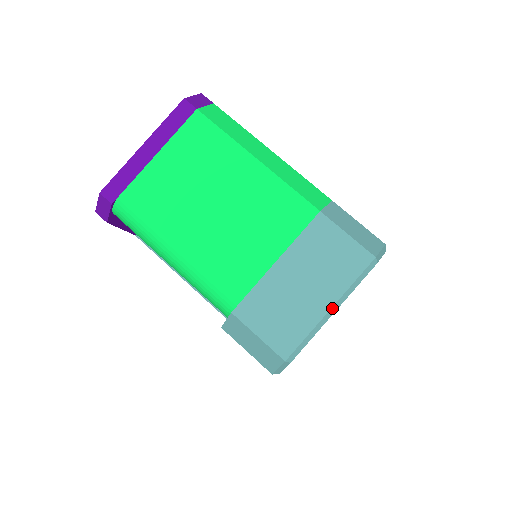
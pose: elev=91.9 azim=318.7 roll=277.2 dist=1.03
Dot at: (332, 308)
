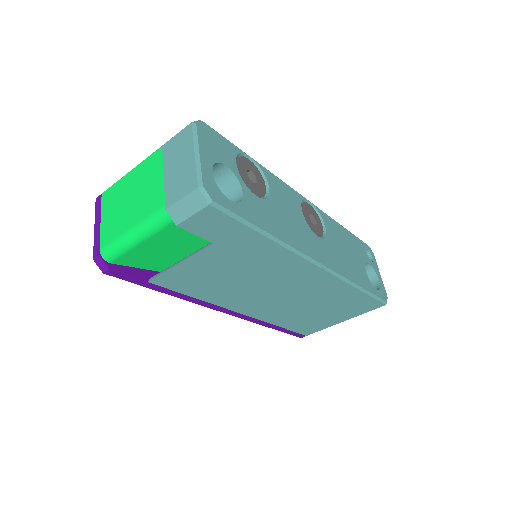
Dot at: (195, 153)
